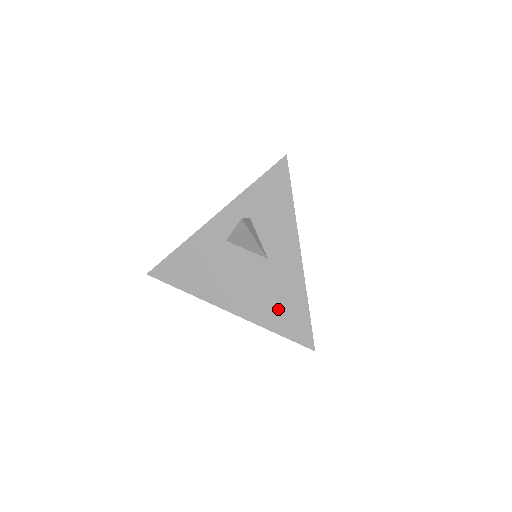
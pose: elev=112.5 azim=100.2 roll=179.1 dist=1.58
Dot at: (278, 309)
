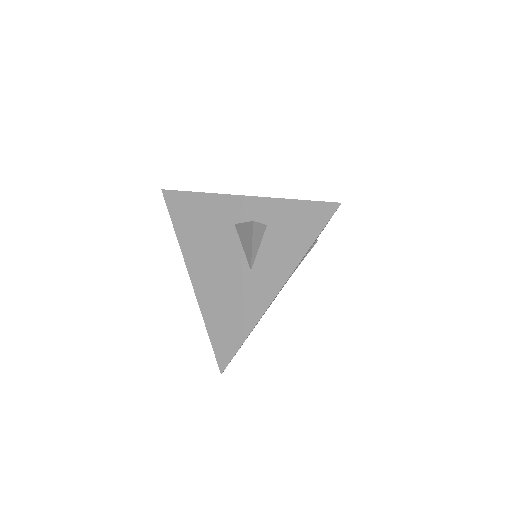
Dot at: (224, 316)
